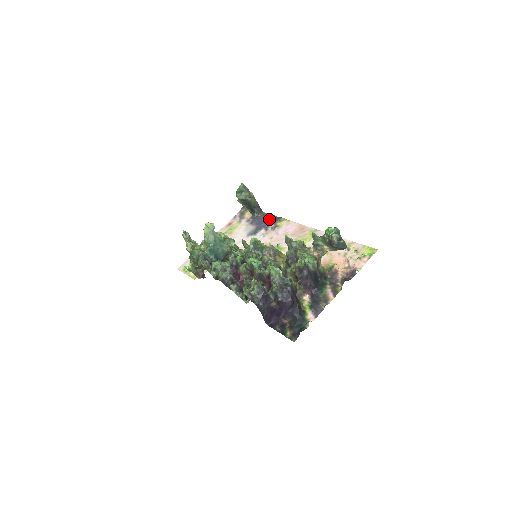
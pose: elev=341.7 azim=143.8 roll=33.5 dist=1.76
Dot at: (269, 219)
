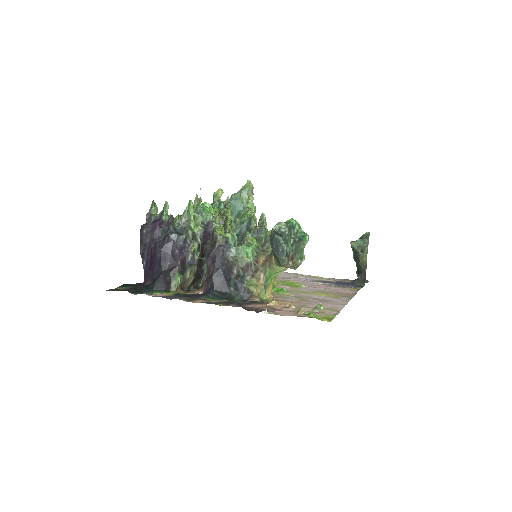
Dot at: (353, 285)
